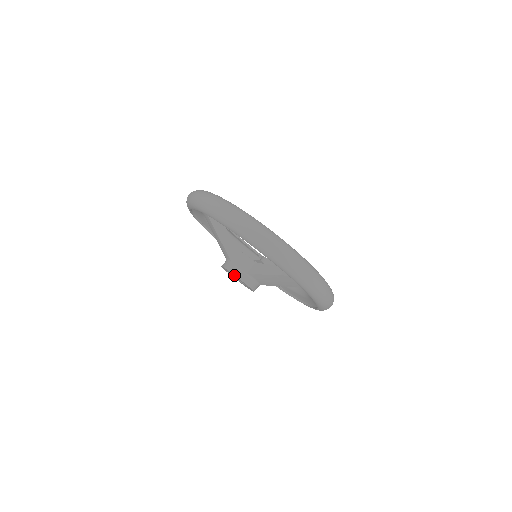
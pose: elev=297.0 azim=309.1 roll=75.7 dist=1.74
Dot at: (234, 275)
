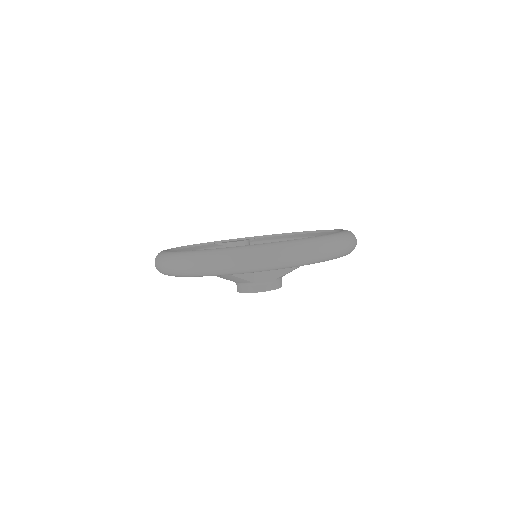
Dot at: occluded
